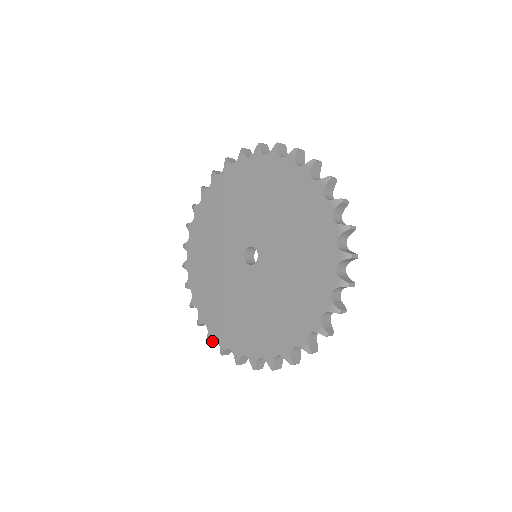
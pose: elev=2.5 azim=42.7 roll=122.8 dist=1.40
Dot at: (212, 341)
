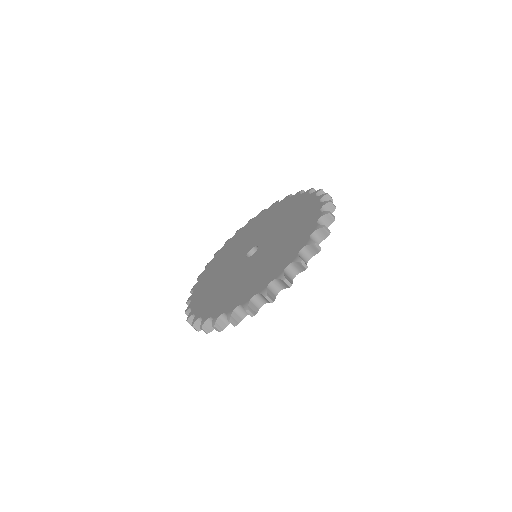
Dot at: (217, 328)
